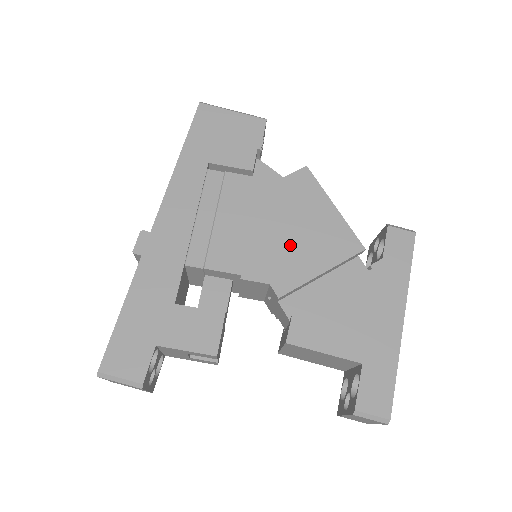
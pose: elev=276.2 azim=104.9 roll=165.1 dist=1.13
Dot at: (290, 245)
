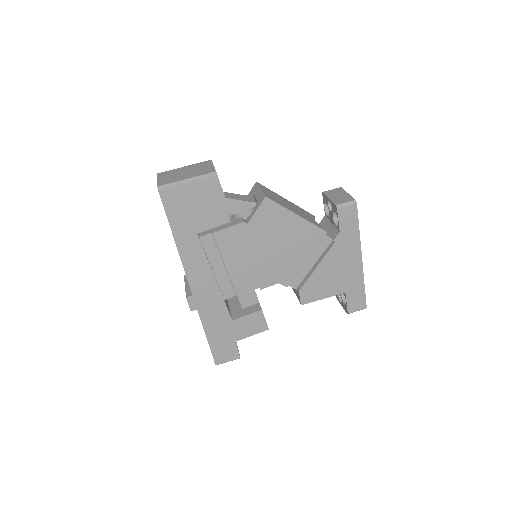
Dot at: (280, 256)
